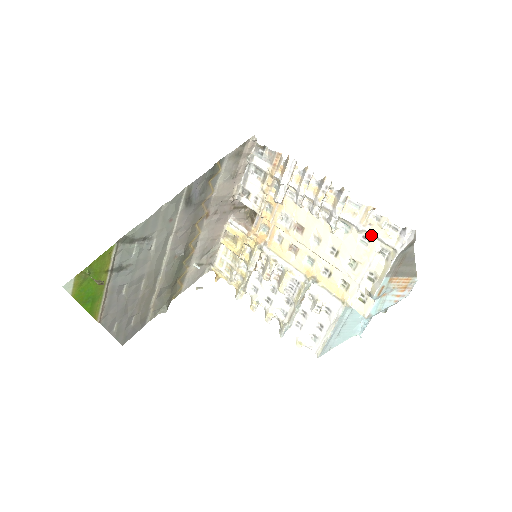
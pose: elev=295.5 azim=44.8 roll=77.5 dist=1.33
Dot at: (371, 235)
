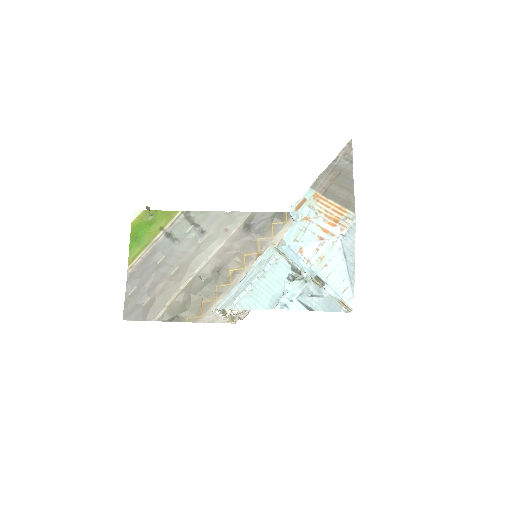
Dot at: occluded
